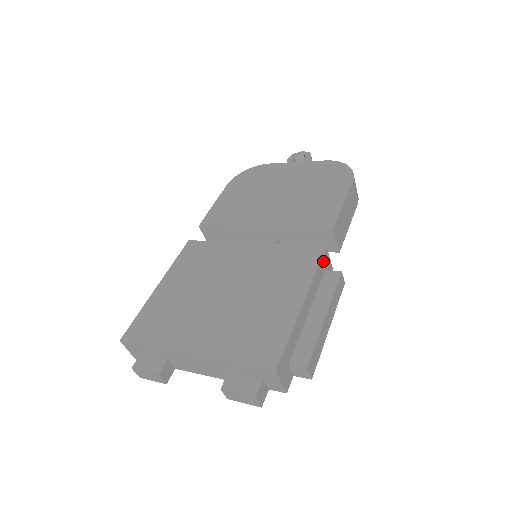
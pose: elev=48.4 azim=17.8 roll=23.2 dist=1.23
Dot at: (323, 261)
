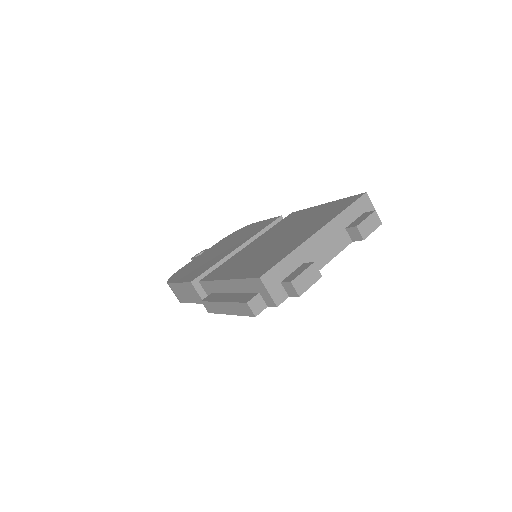
Dot at: occluded
